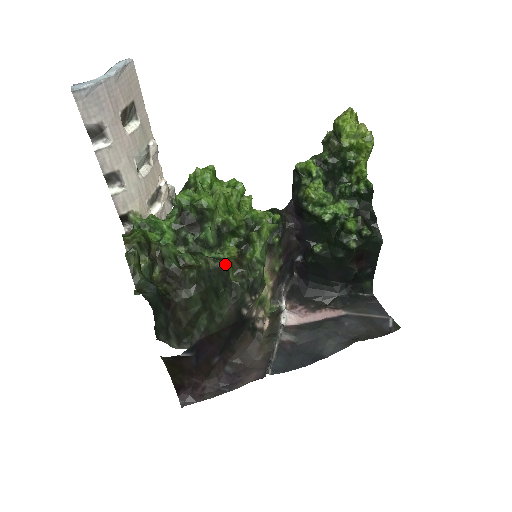
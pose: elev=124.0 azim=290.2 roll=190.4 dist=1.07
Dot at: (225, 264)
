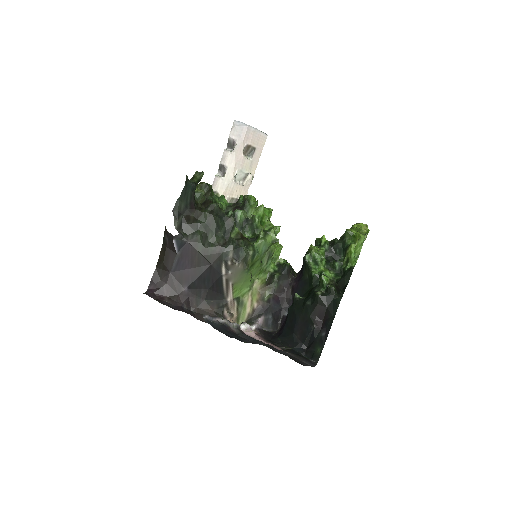
Dot at: (234, 222)
